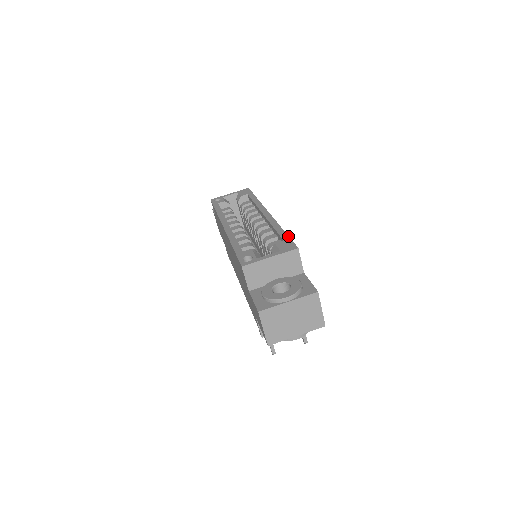
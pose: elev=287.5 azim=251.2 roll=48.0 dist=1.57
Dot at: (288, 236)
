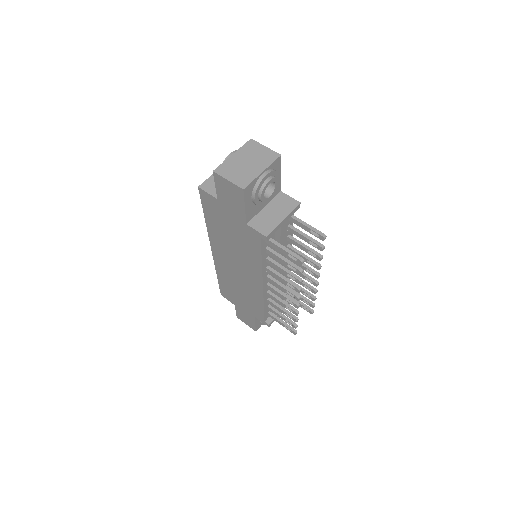
Dot at: occluded
